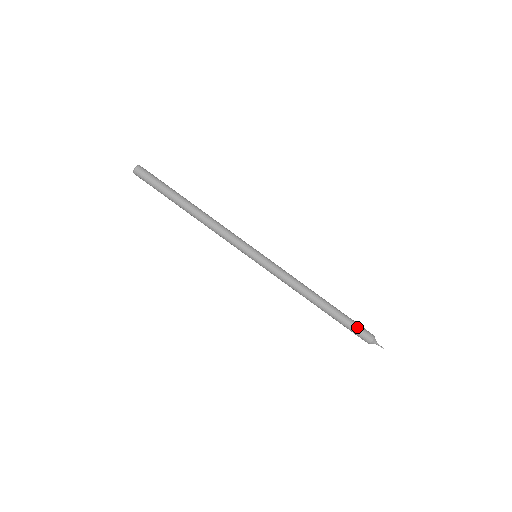
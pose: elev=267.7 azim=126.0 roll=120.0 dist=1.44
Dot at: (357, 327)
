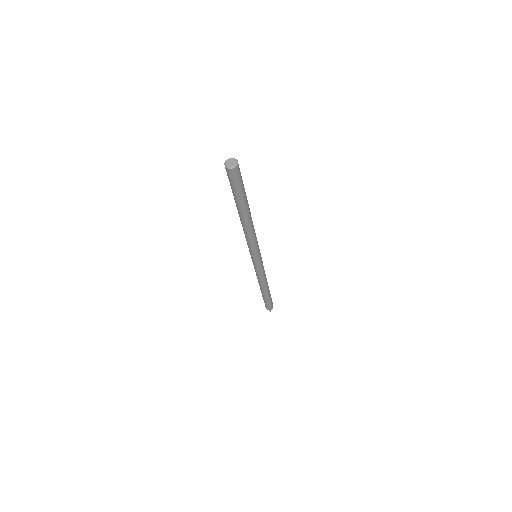
Dot at: occluded
